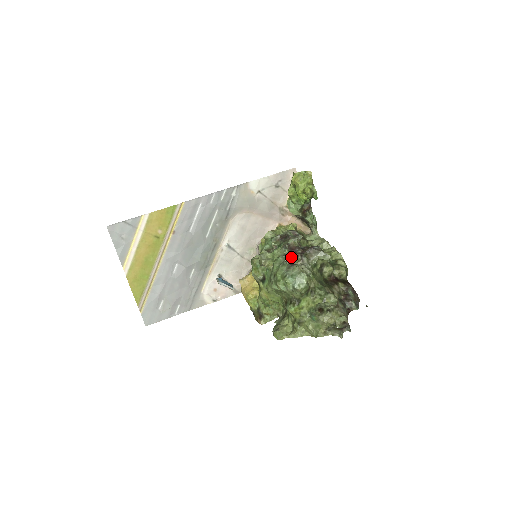
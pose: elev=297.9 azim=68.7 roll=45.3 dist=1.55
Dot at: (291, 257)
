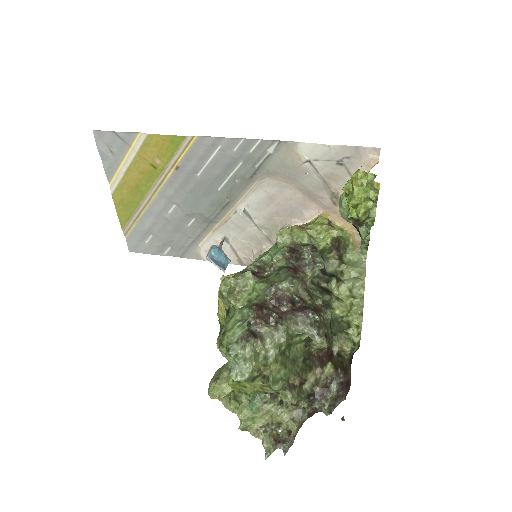
Dot at: (261, 317)
